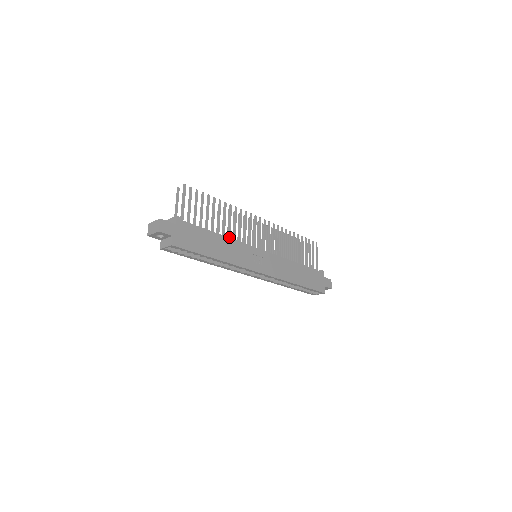
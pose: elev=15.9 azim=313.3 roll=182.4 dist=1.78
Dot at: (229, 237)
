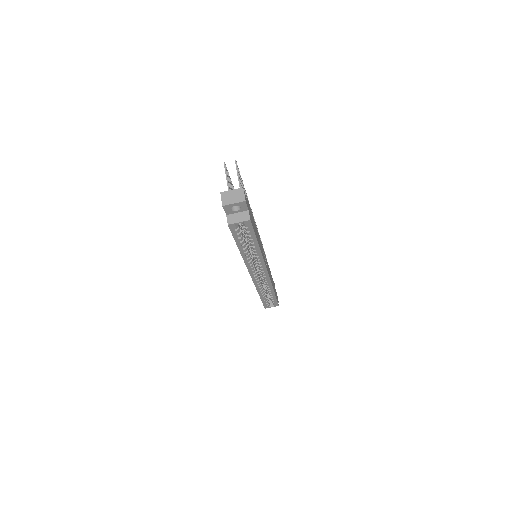
Dot at: occluded
